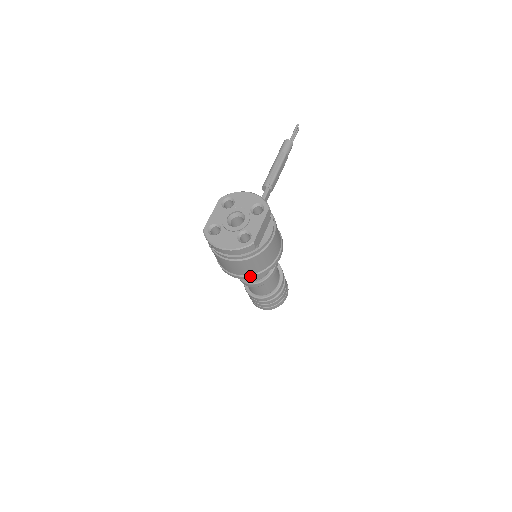
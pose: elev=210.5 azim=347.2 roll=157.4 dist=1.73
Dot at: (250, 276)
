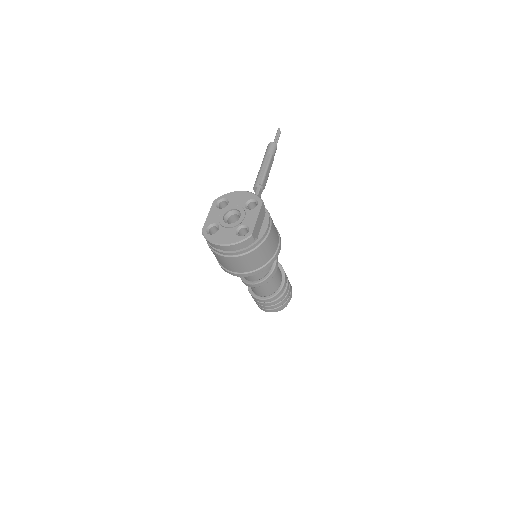
Dot at: (253, 272)
